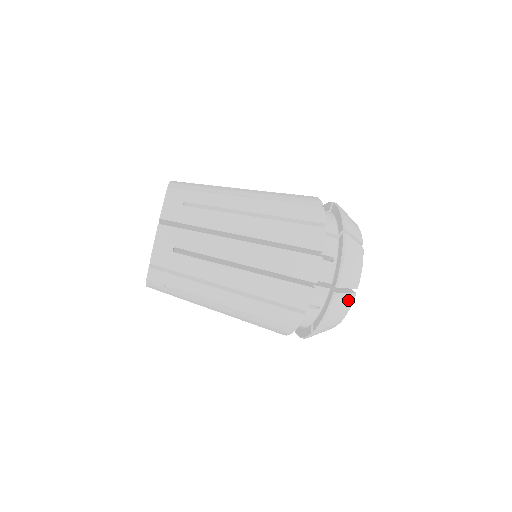
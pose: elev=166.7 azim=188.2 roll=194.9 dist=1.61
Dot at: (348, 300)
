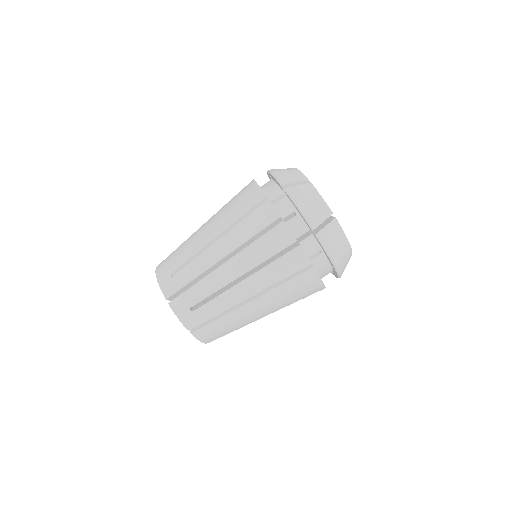
Dot at: (334, 228)
